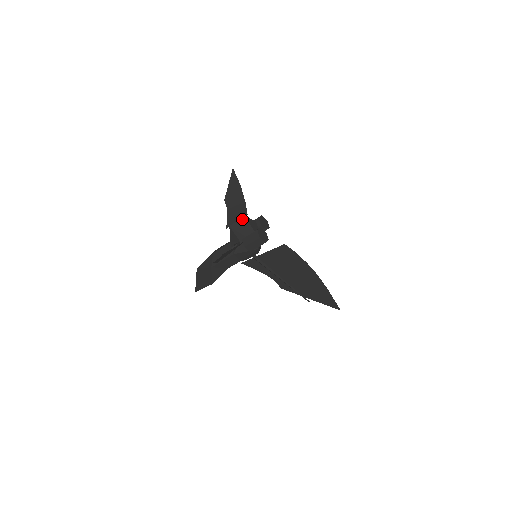
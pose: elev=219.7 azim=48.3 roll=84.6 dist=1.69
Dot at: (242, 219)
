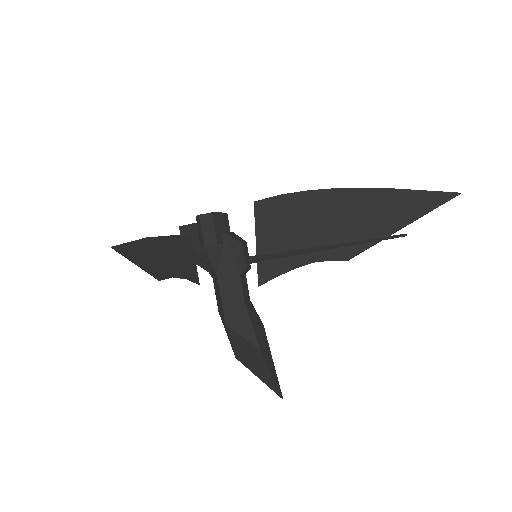
Dot at: (181, 232)
